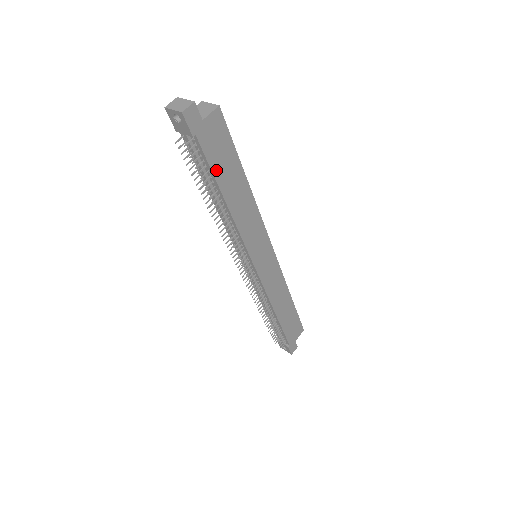
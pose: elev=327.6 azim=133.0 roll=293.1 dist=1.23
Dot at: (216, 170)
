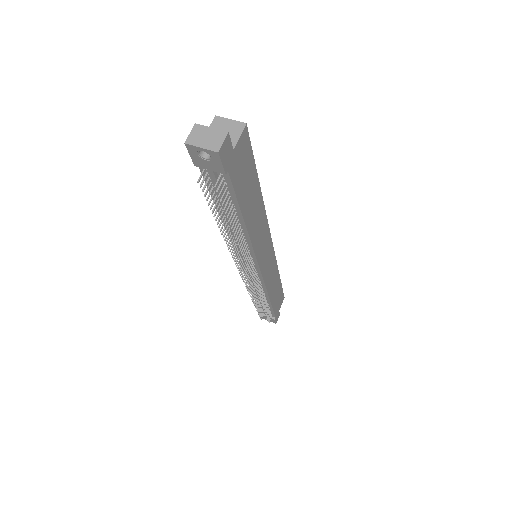
Dot at: (241, 198)
